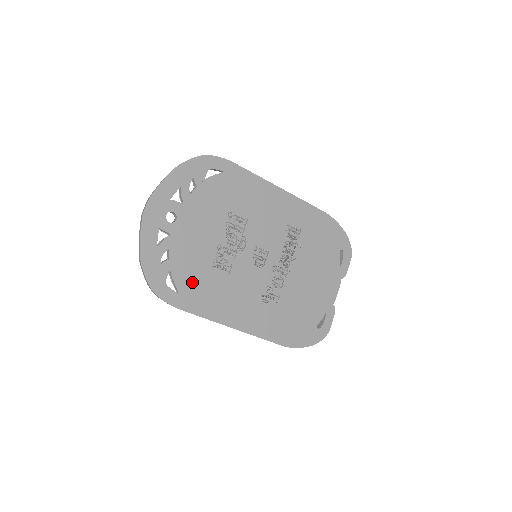
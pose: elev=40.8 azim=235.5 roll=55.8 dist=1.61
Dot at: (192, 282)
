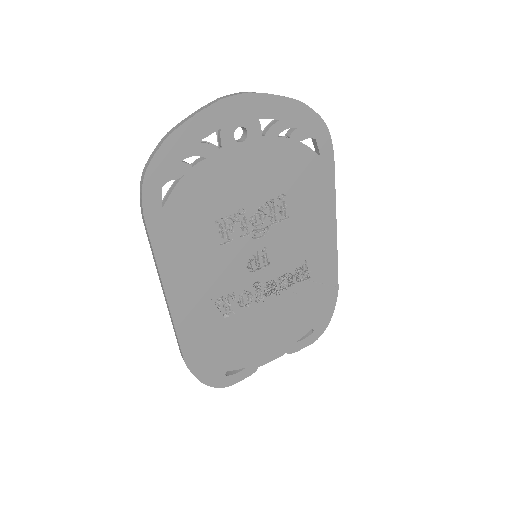
Dot at: (185, 212)
